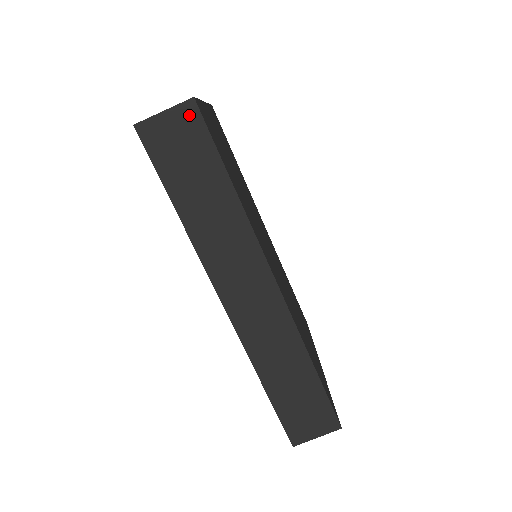
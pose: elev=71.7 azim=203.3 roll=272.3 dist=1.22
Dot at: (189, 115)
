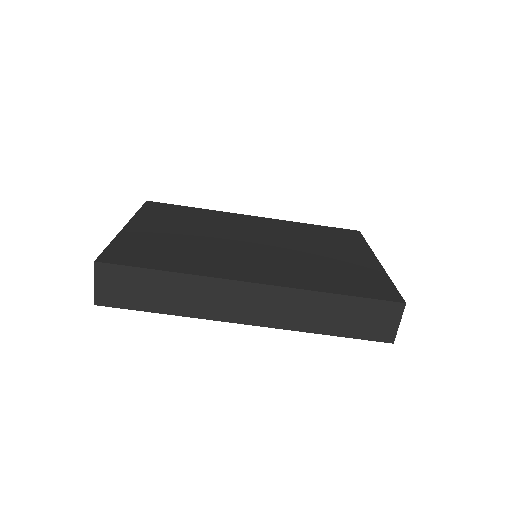
Dot at: (104, 271)
